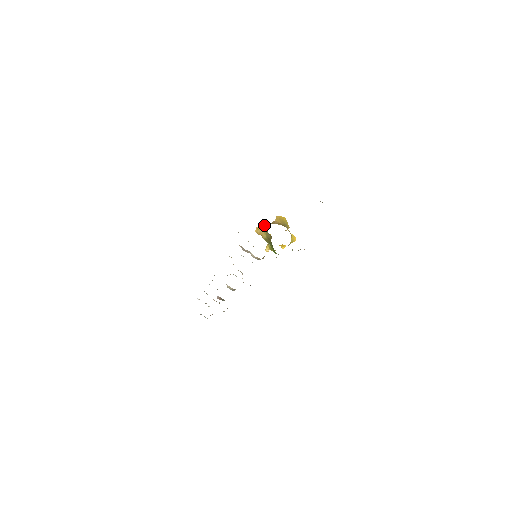
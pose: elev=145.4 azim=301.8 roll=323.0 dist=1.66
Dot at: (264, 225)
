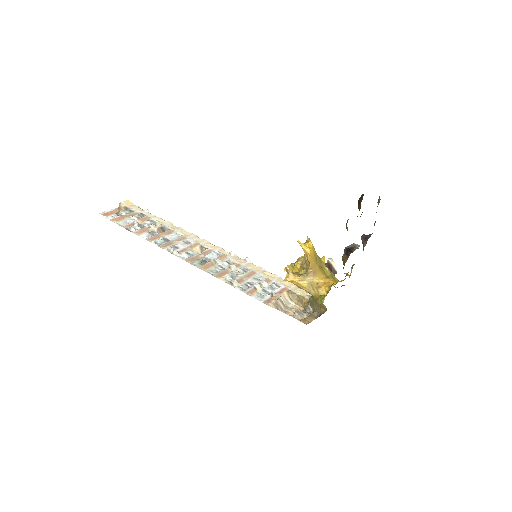
Dot at: (300, 279)
